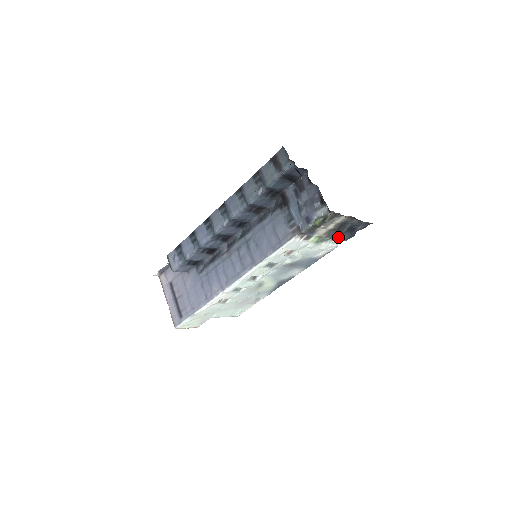
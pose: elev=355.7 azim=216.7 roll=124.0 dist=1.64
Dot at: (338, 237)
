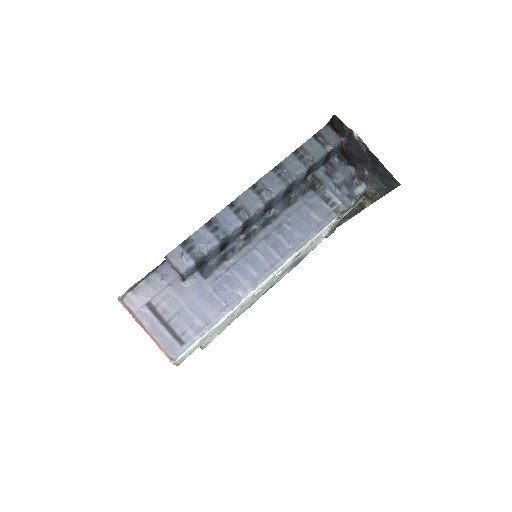
Dot at: (334, 229)
